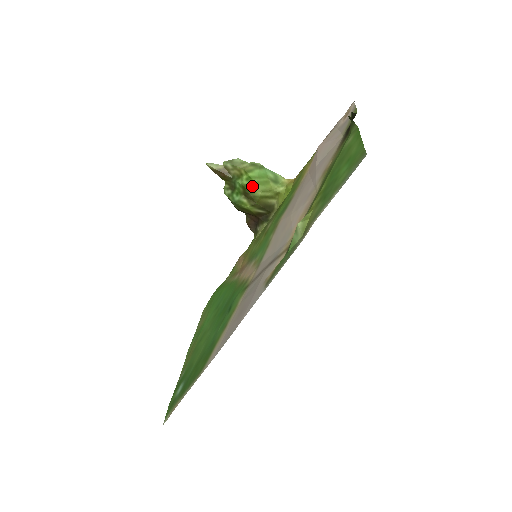
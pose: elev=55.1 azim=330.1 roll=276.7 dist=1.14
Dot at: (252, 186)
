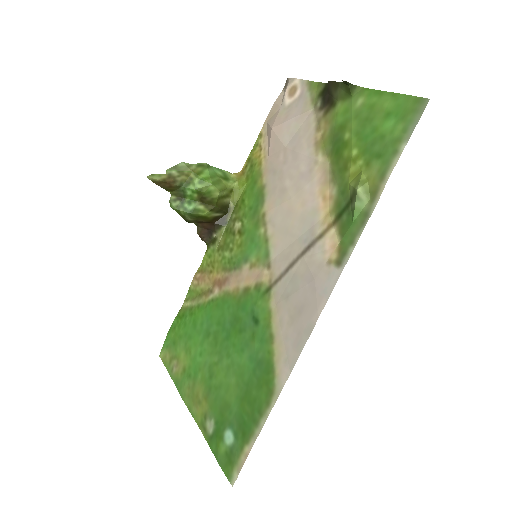
Dot at: (209, 188)
